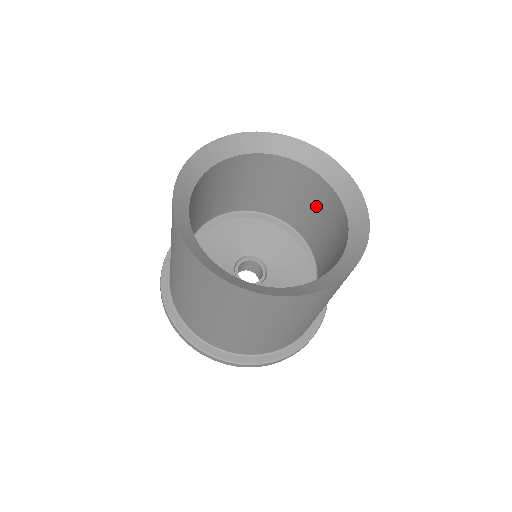
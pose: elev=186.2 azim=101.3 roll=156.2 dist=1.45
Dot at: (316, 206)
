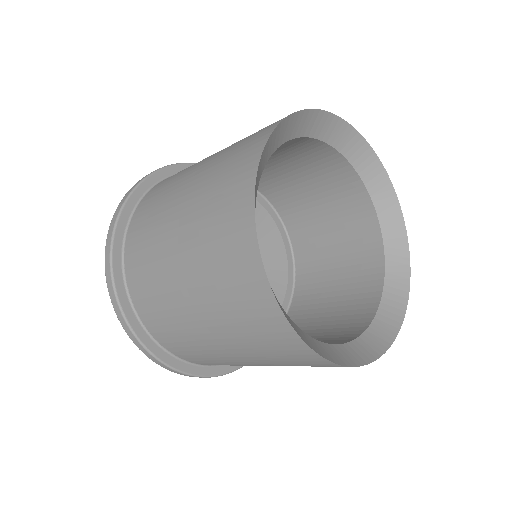
Dot at: (287, 159)
